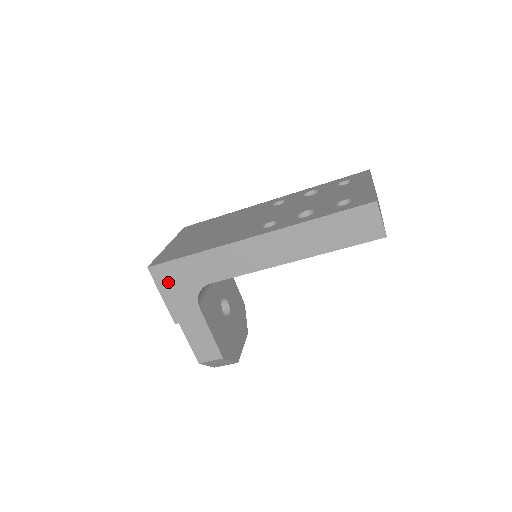
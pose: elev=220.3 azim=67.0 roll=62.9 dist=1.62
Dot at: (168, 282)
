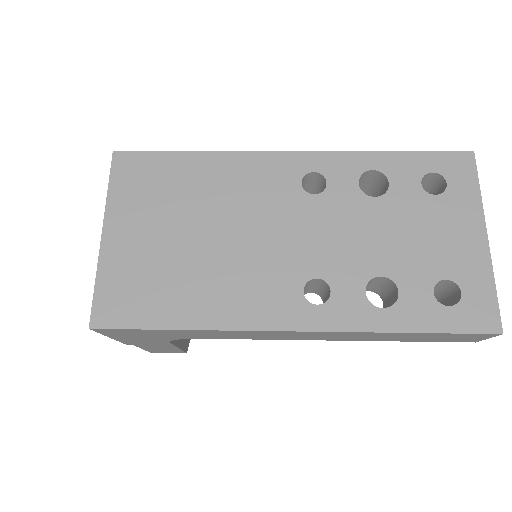
Dot at: (125, 335)
